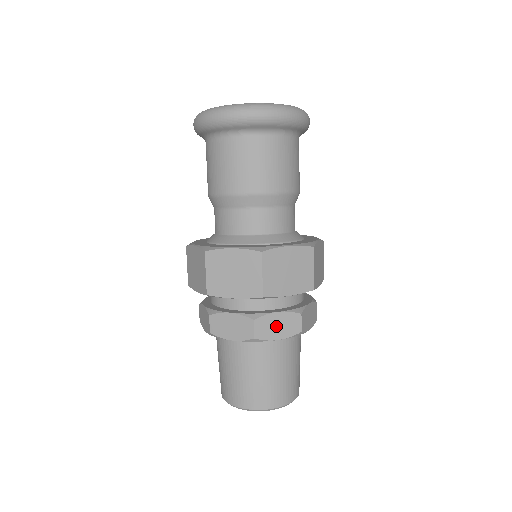
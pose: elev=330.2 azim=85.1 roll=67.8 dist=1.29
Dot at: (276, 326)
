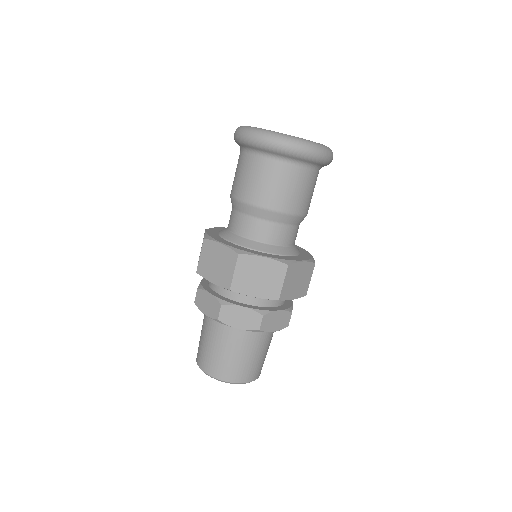
Dot at: (275, 321)
